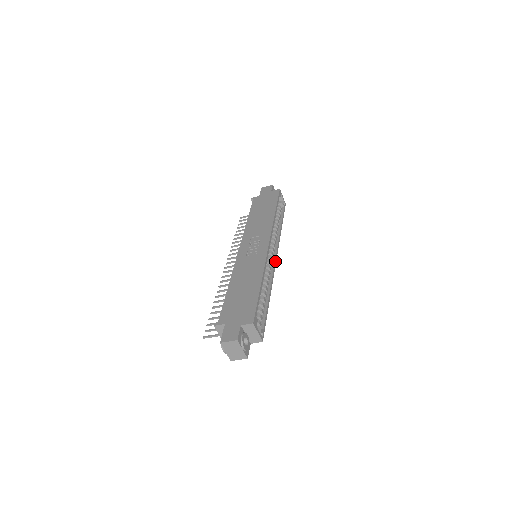
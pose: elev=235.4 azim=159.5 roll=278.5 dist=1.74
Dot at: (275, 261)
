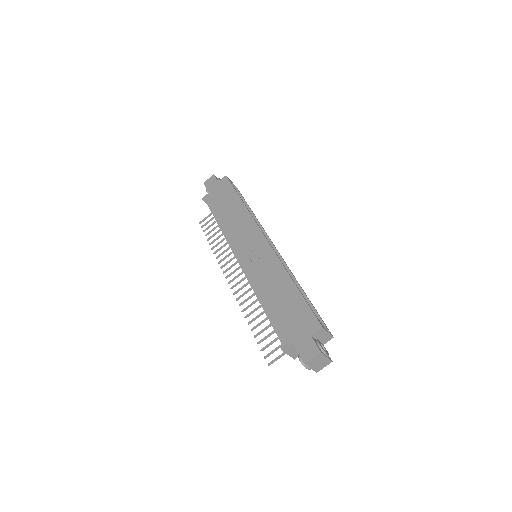
Dot at: (277, 251)
